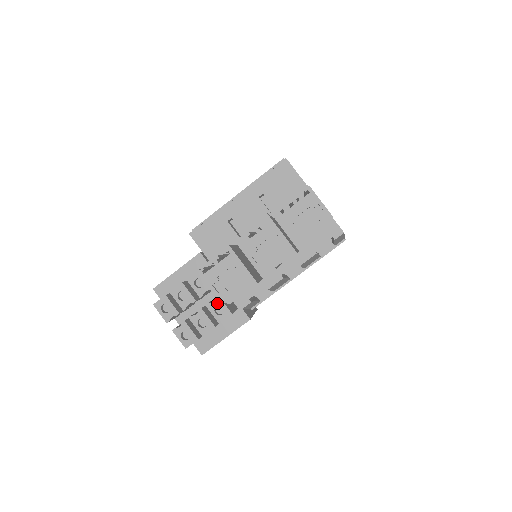
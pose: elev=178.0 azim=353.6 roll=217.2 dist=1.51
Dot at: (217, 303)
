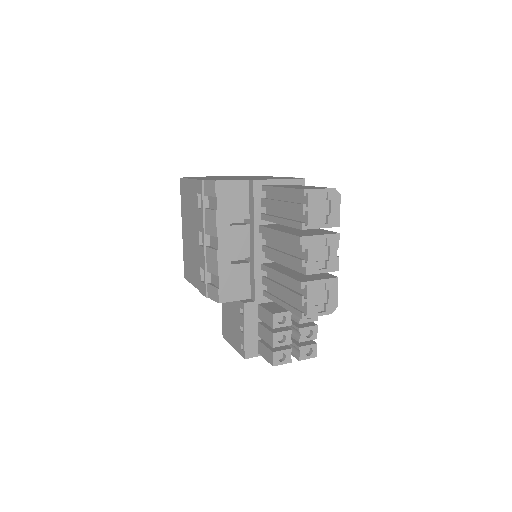
Dot at: occluded
